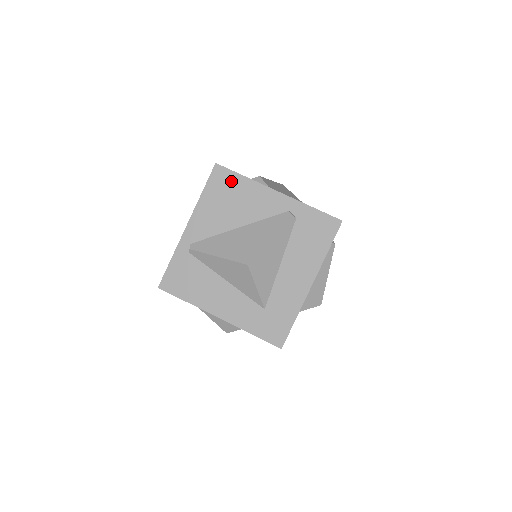
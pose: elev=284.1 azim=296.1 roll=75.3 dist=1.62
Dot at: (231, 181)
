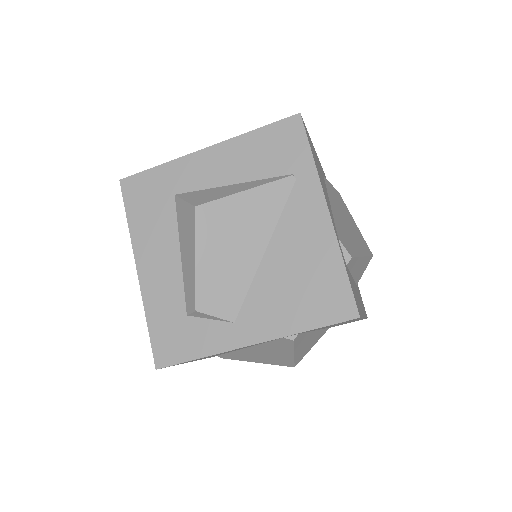
Dot at: occluded
